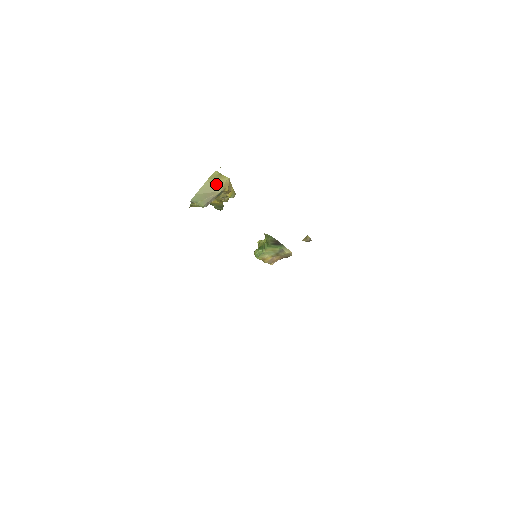
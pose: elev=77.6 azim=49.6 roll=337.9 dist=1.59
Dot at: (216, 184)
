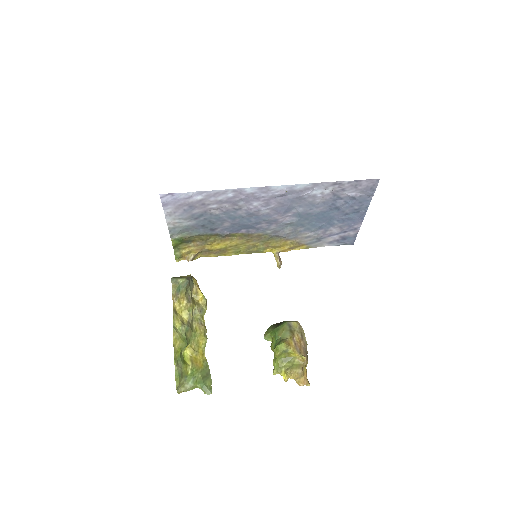
Dot at: occluded
